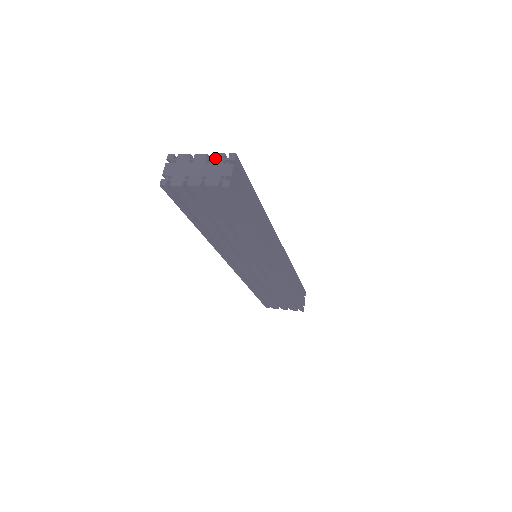
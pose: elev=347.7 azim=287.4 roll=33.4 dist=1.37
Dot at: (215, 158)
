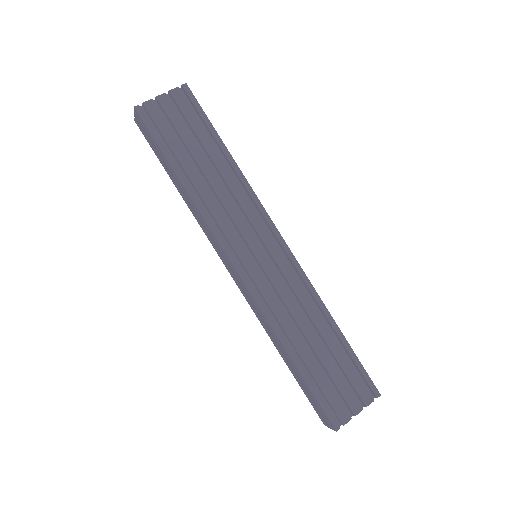
Dot at: (367, 405)
